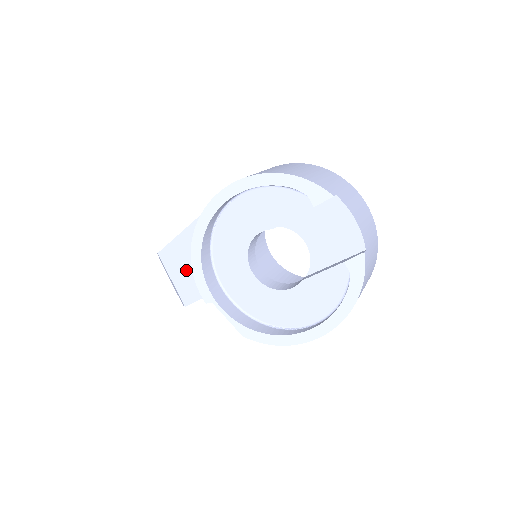
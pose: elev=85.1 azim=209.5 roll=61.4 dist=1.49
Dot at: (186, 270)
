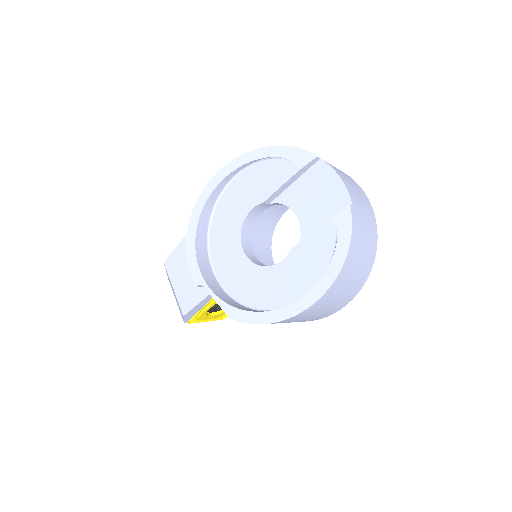
Dot at: (187, 274)
